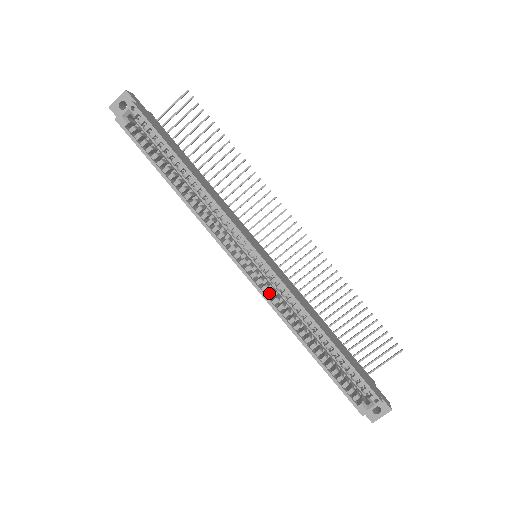
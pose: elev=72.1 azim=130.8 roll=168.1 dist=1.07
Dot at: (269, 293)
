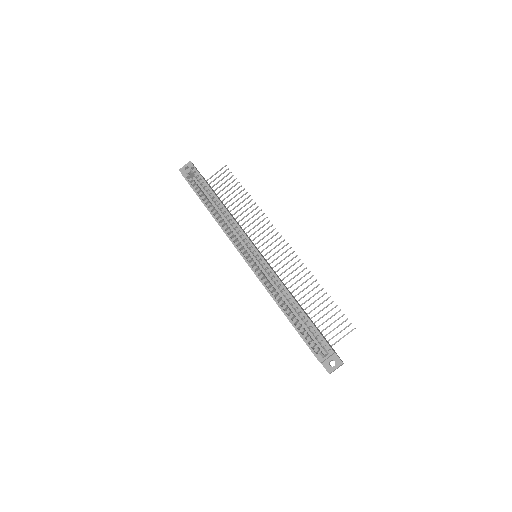
Dot at: (261, 275)
